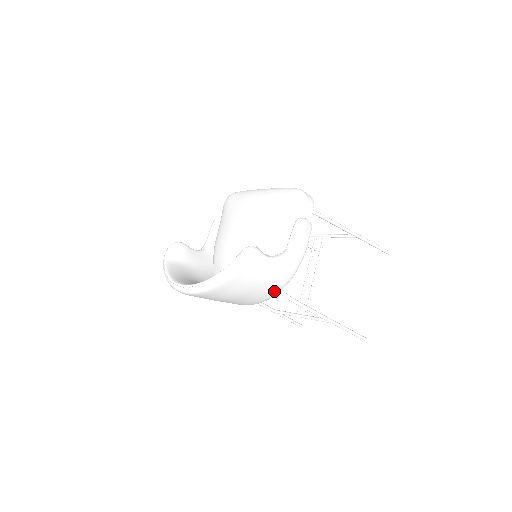
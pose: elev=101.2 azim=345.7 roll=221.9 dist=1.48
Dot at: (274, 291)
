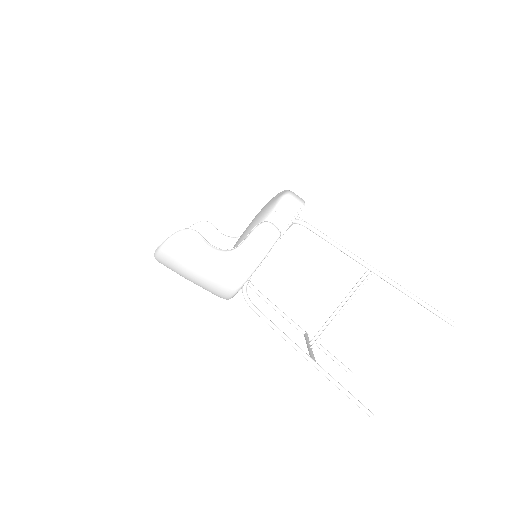
Dot at: (225, 289)
